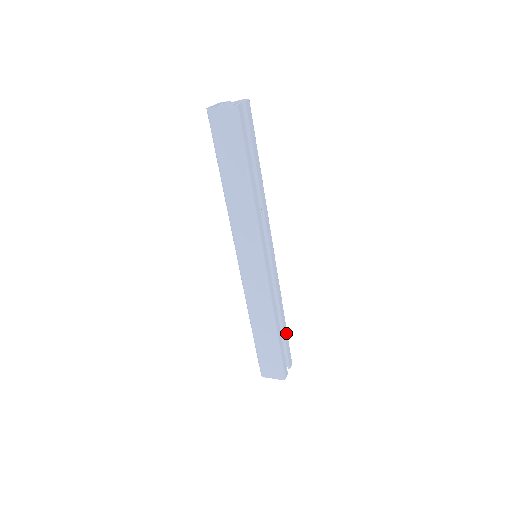
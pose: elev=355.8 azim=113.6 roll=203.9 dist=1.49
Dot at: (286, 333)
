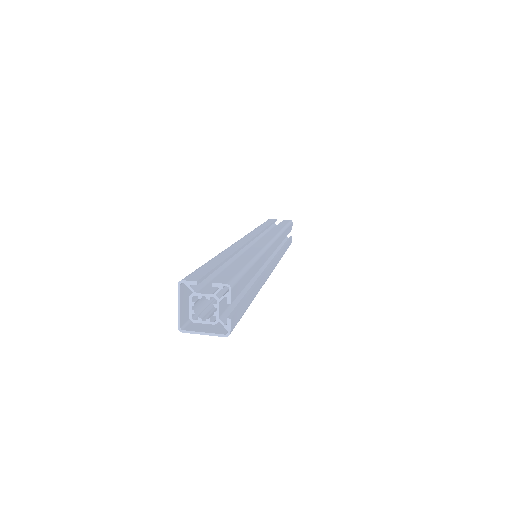
Dot at: (287, 229)
